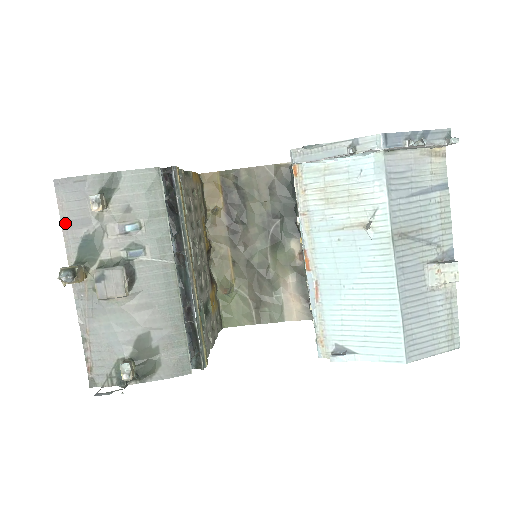
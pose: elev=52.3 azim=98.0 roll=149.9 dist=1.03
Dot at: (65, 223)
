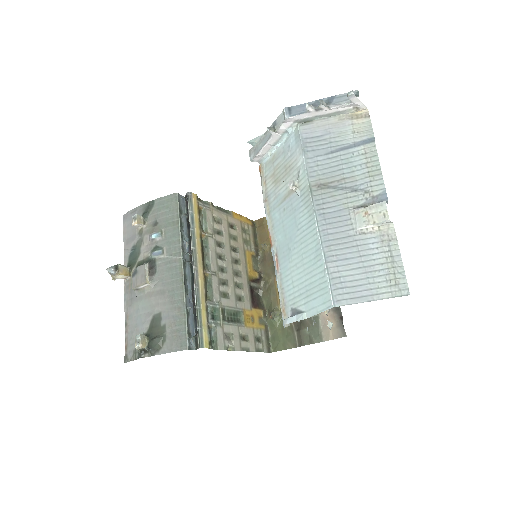
Dot at: (125, 242)
